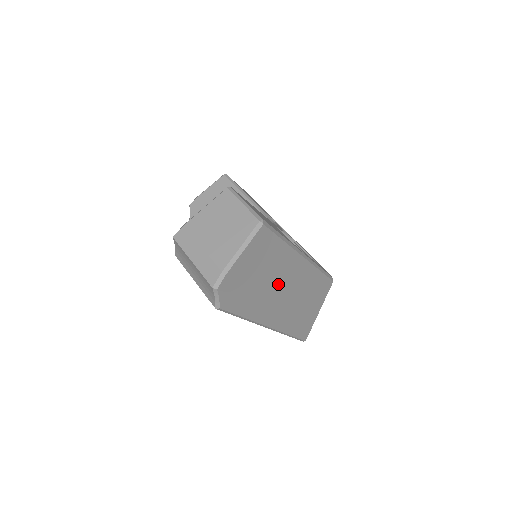
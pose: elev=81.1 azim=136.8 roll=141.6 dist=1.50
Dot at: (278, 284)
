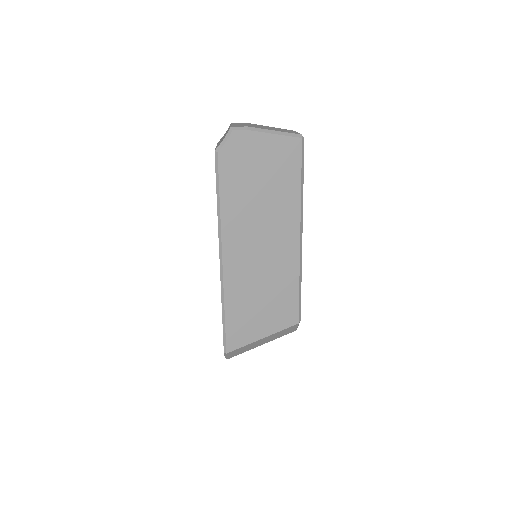
Dot at: (265, 222)
